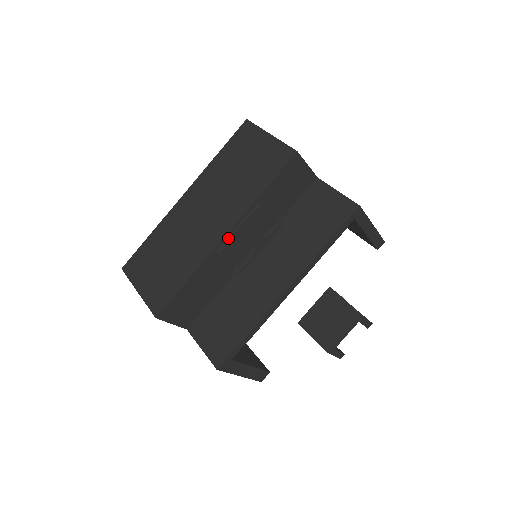
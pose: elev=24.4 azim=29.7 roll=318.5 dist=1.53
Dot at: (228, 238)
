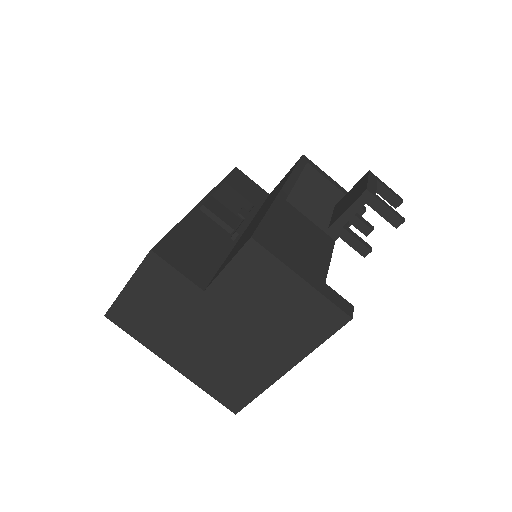
Dot at: occluded
